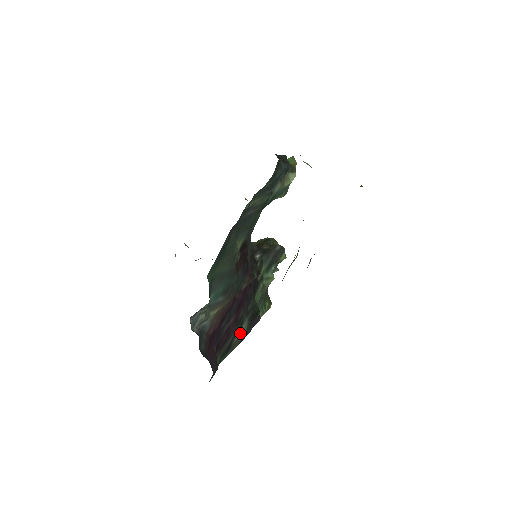
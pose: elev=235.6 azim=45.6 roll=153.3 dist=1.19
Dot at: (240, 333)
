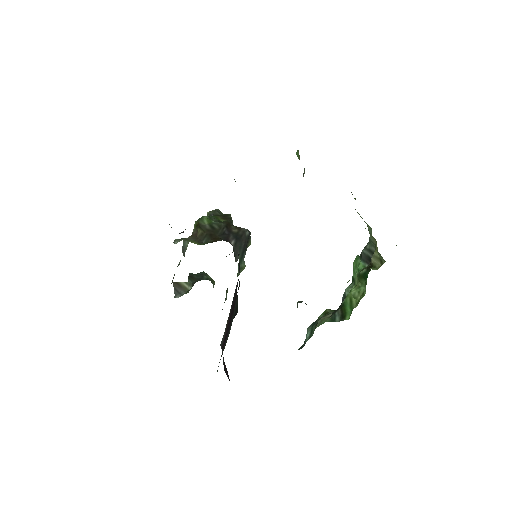
Dot at: (228, 334)
